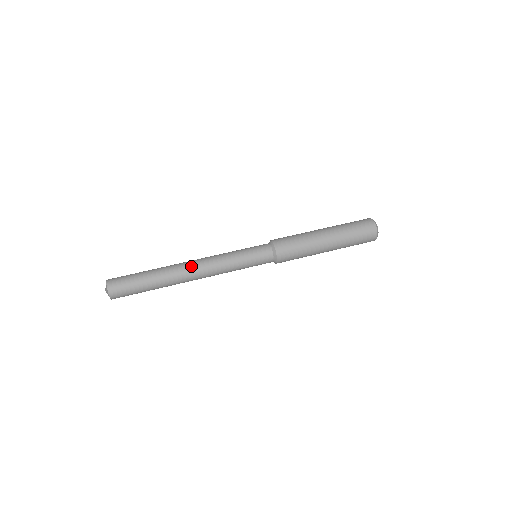
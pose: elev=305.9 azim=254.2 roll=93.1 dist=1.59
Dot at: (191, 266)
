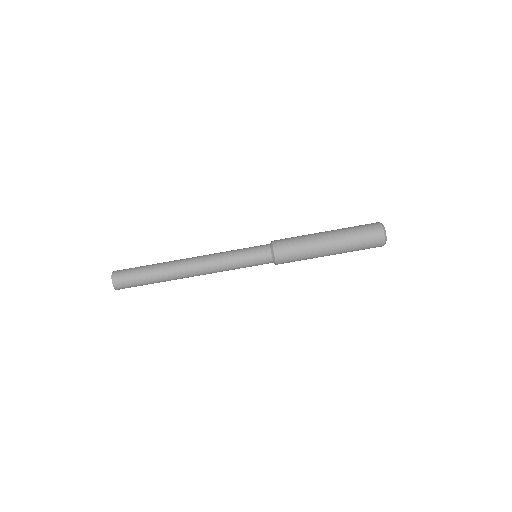
Dot at: (190, 264)
